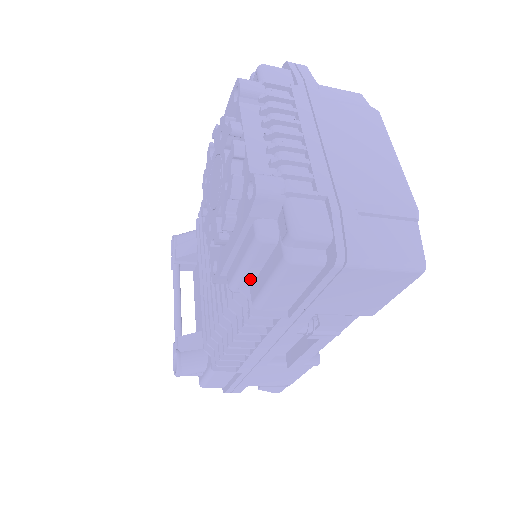
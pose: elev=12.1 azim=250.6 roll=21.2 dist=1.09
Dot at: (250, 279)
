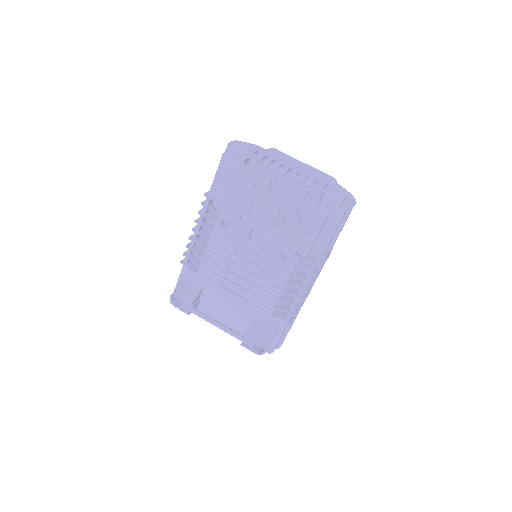
Dot at: (314, 242)
